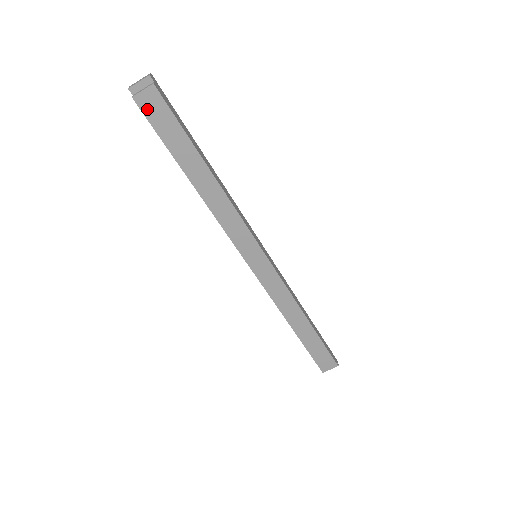
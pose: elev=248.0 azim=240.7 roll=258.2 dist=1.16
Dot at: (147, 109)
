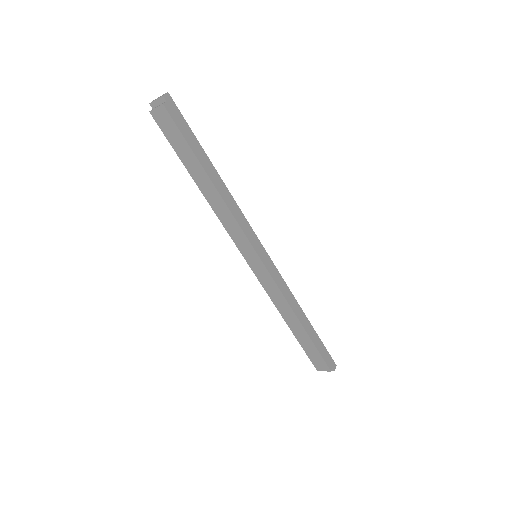
Dot at: (160, 122)
